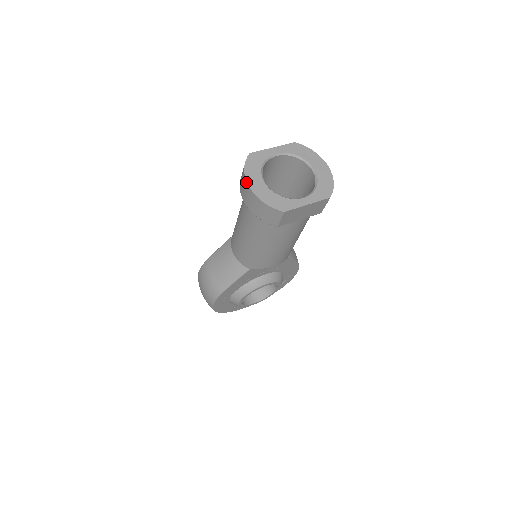
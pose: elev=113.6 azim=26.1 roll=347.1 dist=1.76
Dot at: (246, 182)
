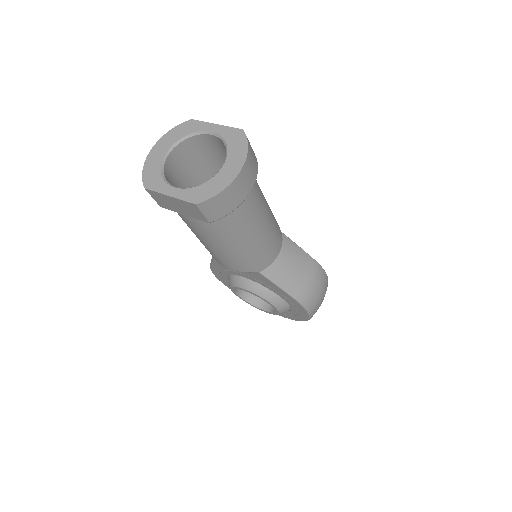
Dot at: (156, 143)
